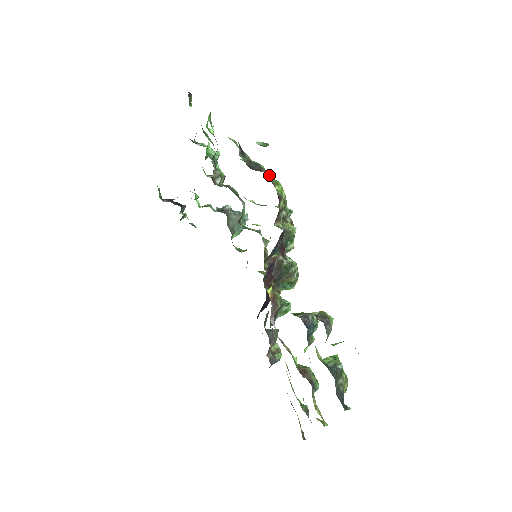
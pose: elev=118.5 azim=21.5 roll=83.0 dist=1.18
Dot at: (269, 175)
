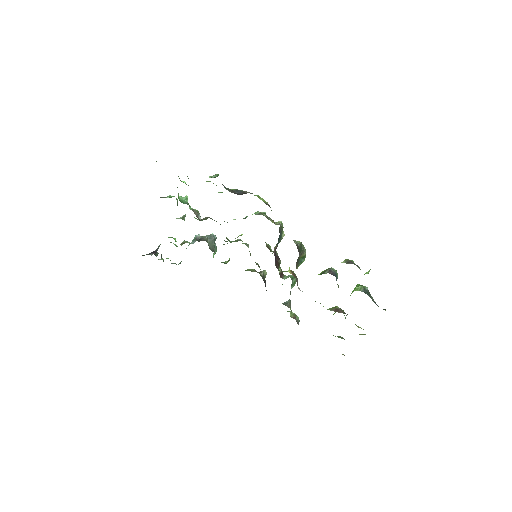
Dot at: occluded
